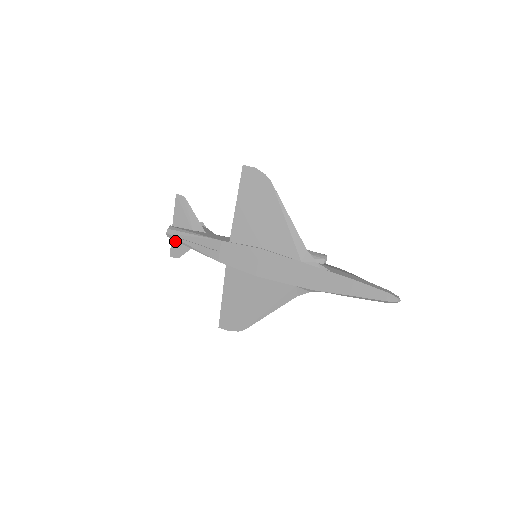
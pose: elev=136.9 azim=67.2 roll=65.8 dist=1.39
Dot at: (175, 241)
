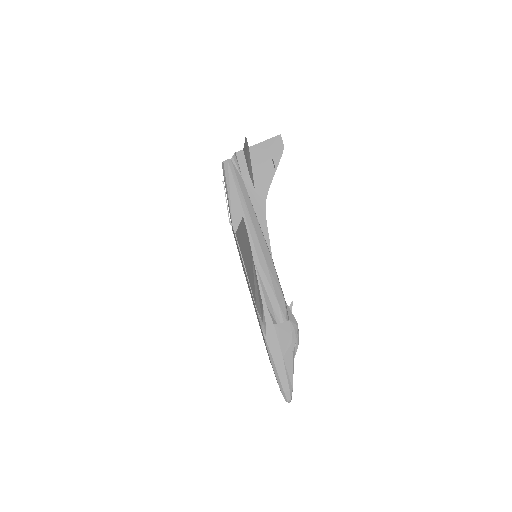
Dot at: occluded
